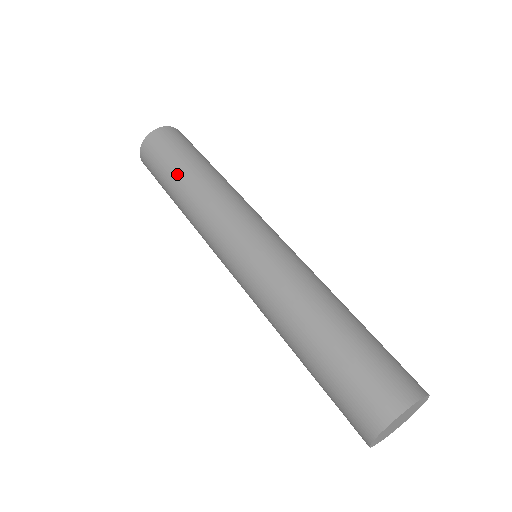
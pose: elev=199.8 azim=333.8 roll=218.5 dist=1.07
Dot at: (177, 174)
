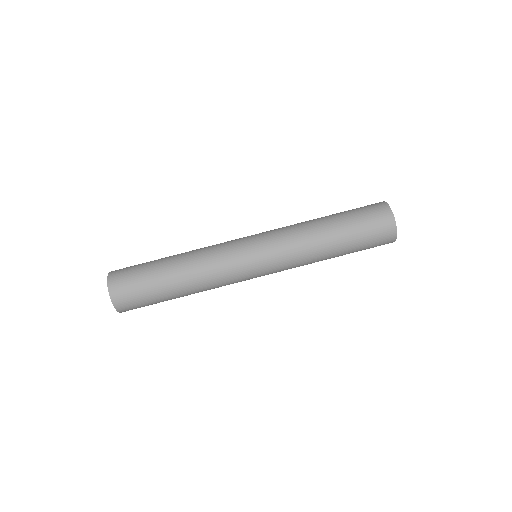
Dot at: (164, 258)
